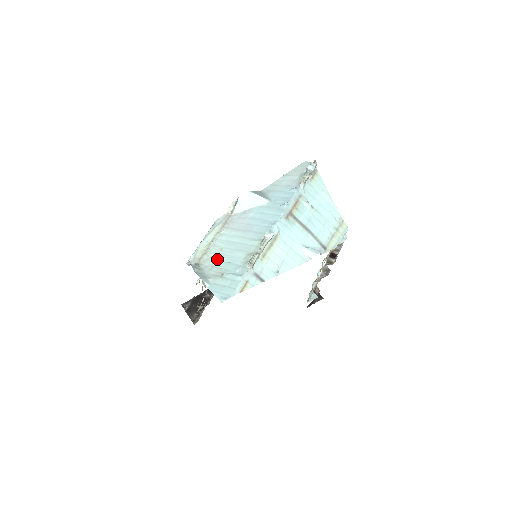
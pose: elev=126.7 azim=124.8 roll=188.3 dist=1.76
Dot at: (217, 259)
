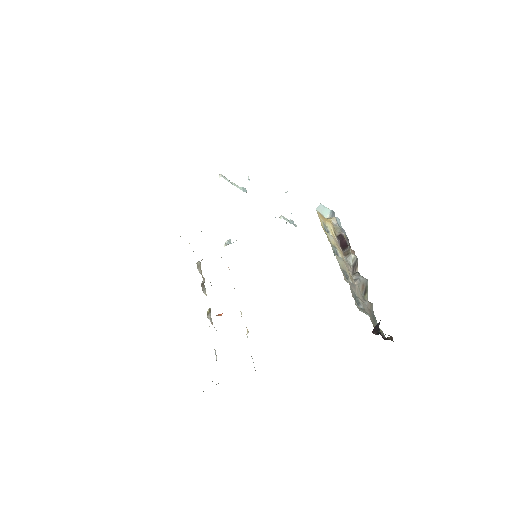
Dot at: occluded
